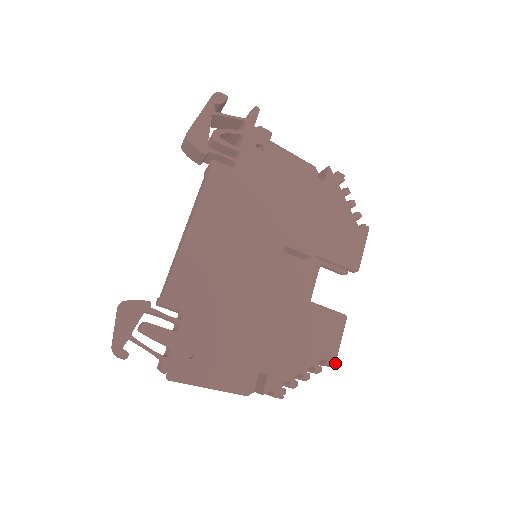
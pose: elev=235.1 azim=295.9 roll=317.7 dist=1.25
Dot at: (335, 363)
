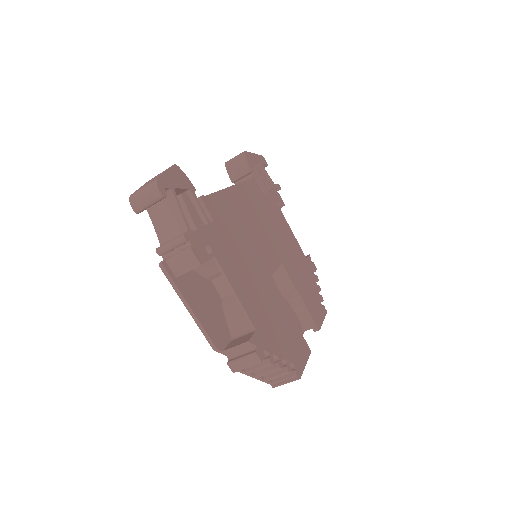
Dot at: occluded
